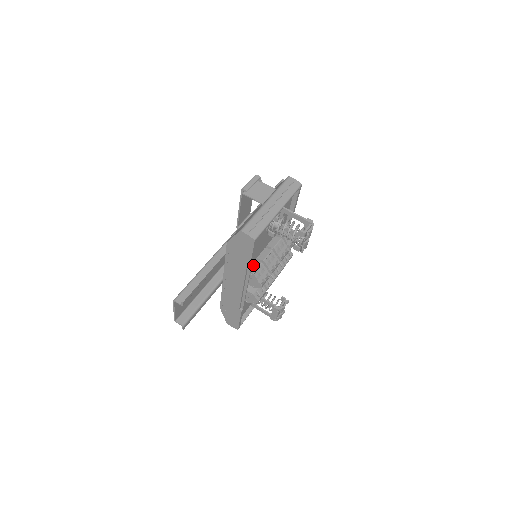
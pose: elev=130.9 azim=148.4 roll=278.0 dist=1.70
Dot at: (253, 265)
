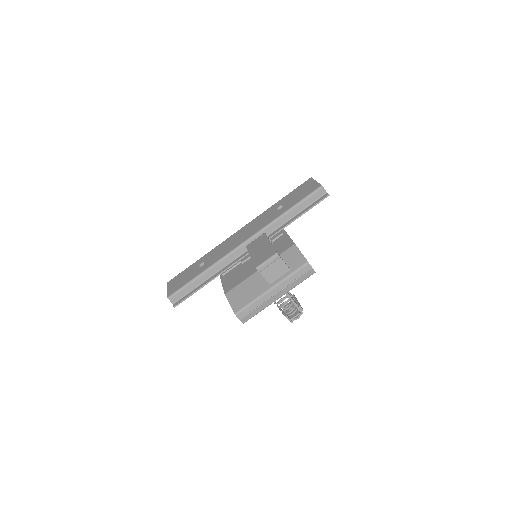
Dot at: occluded
